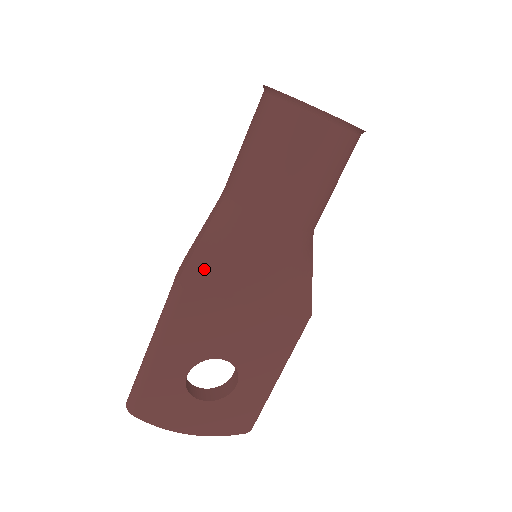
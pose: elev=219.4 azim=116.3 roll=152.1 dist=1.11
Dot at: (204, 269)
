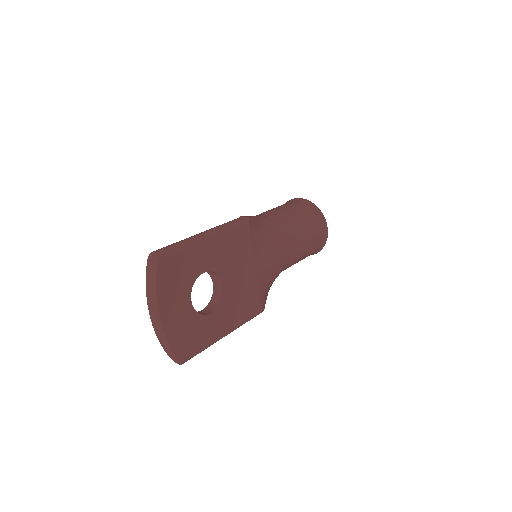
Dot at: (256, 227)
